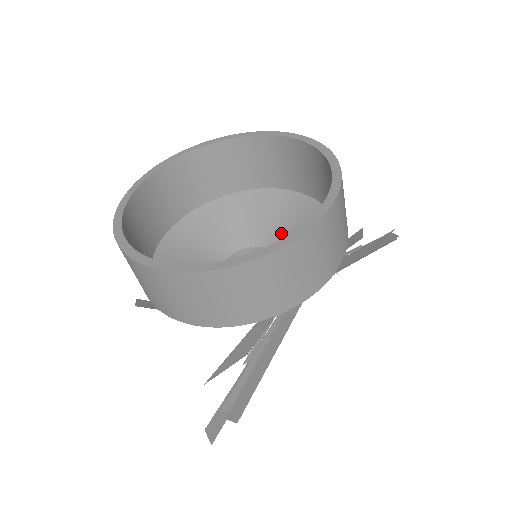
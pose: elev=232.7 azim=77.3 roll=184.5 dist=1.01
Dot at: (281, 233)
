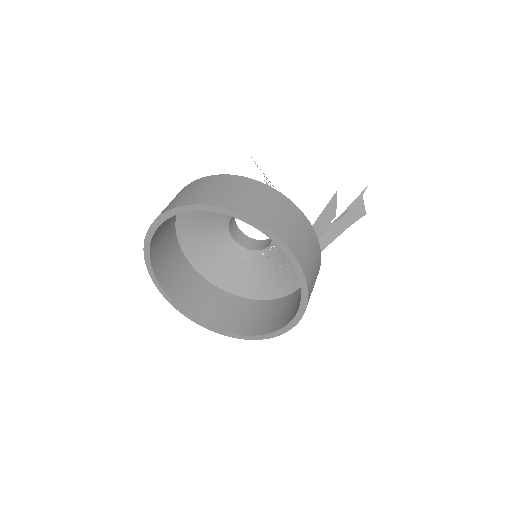
Dot at: occluded
